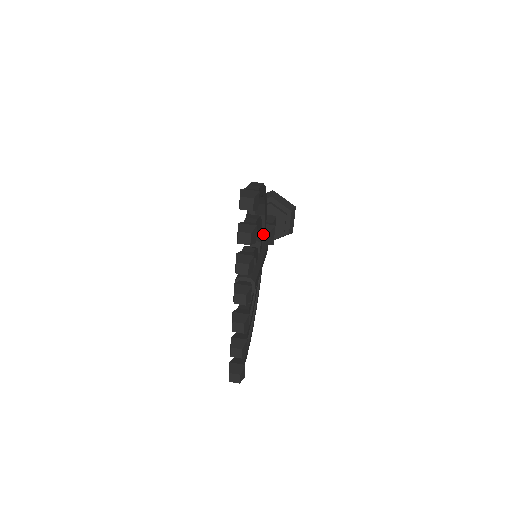
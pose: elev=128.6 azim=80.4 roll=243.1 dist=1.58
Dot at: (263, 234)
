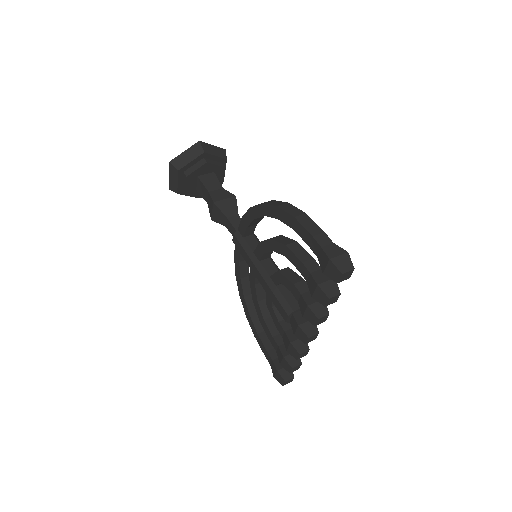
Dot at: (254, 228)
